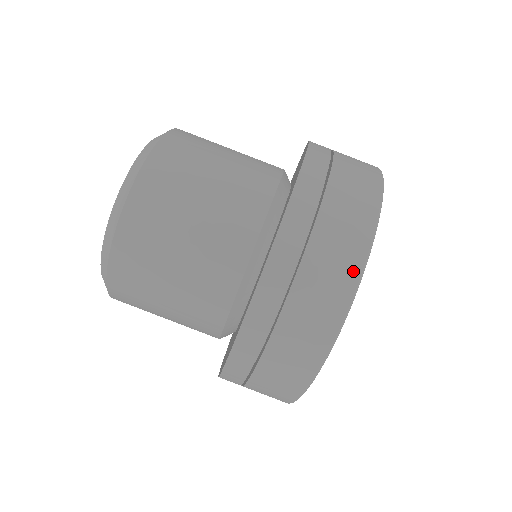
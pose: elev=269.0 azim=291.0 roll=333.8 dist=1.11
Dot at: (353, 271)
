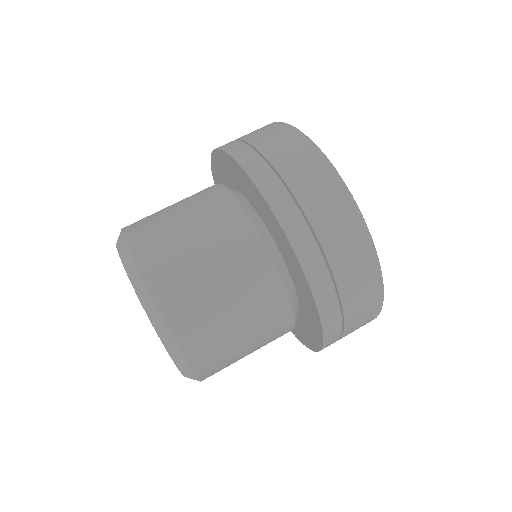
Dot at: (289, 130)
